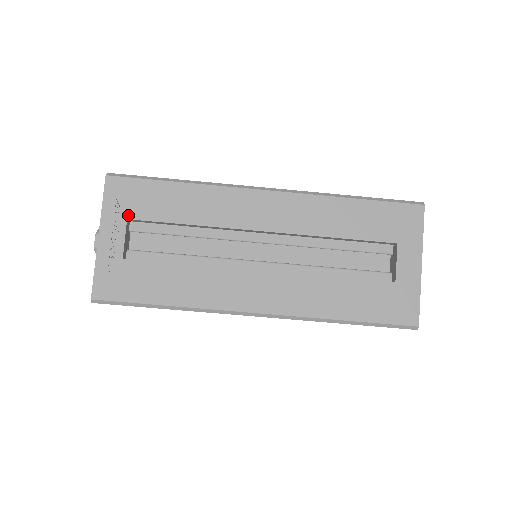
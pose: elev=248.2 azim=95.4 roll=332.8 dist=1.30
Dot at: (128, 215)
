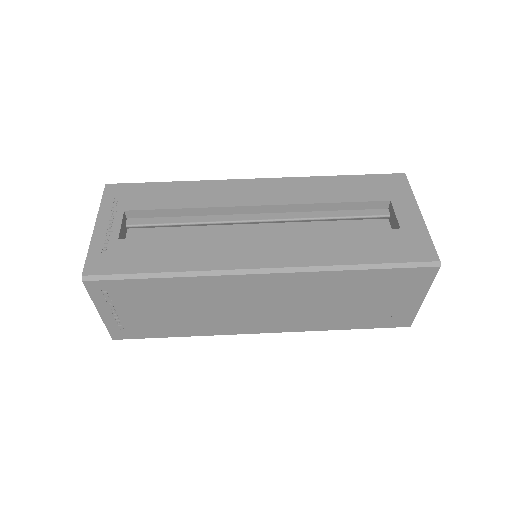
Dot at: (125, 208)
